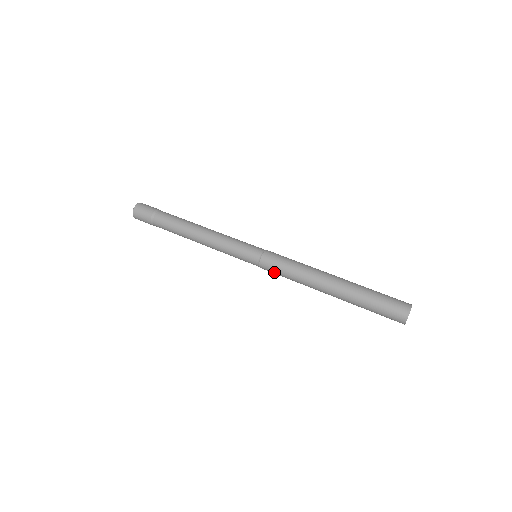
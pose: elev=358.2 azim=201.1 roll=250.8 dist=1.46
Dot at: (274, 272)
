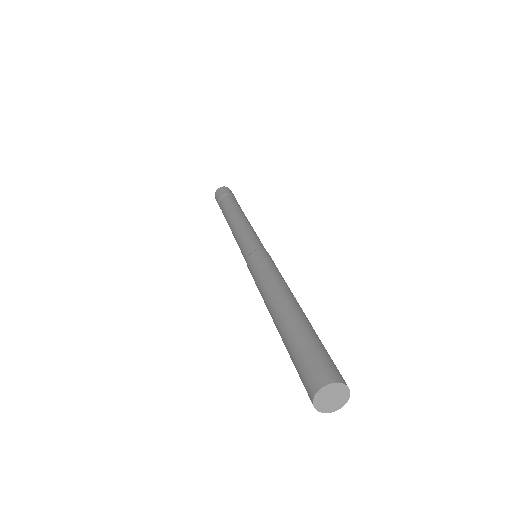
Dot at: occluded
